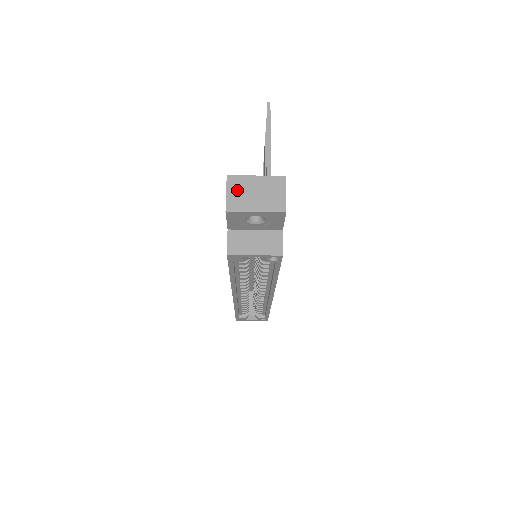
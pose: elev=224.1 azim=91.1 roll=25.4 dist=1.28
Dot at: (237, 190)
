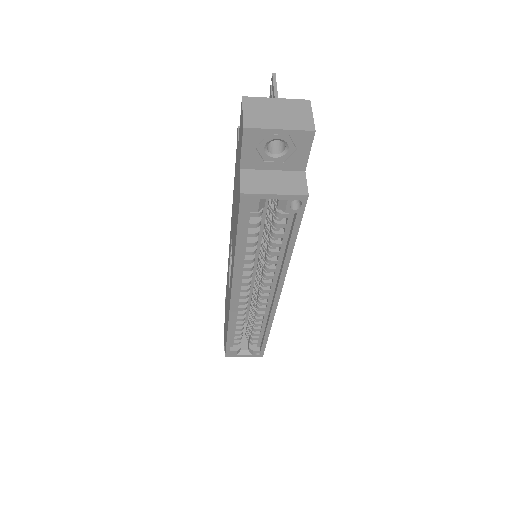
Dot at: (255, 109)
